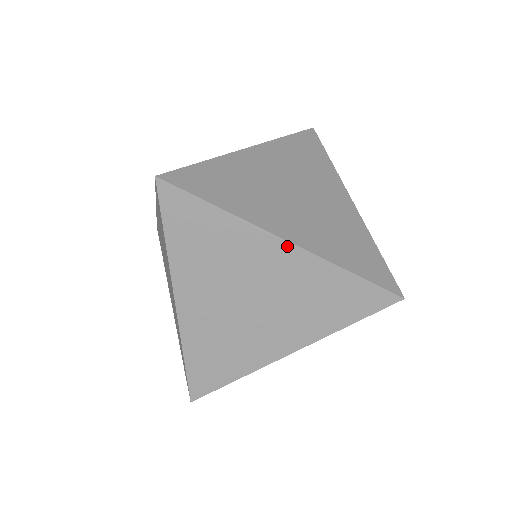
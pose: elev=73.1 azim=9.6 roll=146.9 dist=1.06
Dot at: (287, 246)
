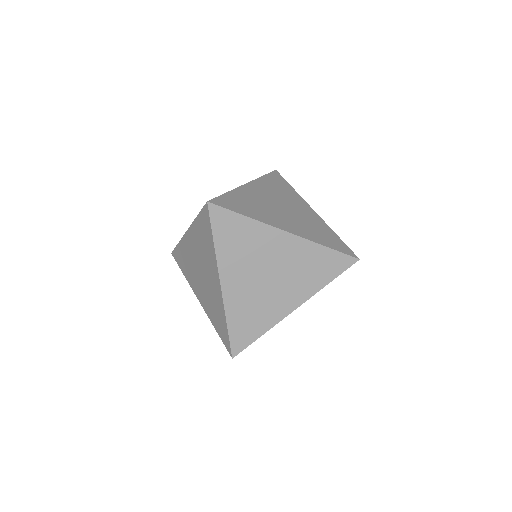
Dot at: (289, 236)
